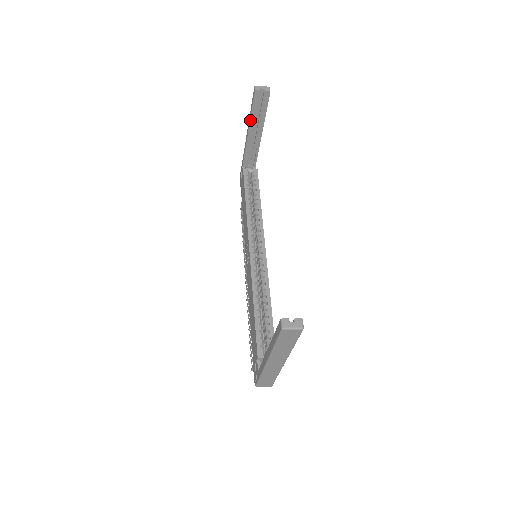
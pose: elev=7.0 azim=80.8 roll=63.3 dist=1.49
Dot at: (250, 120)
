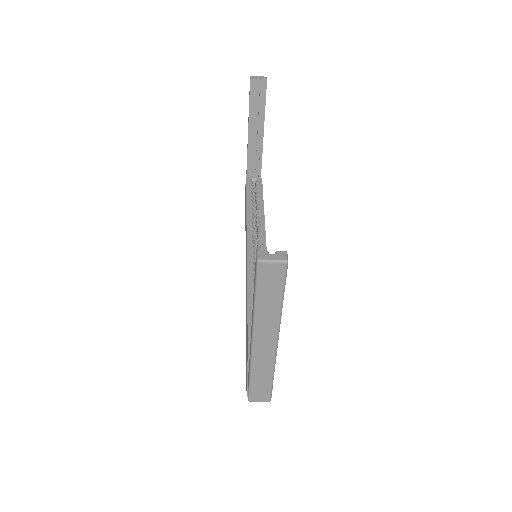
Dot at: (249, 117)
